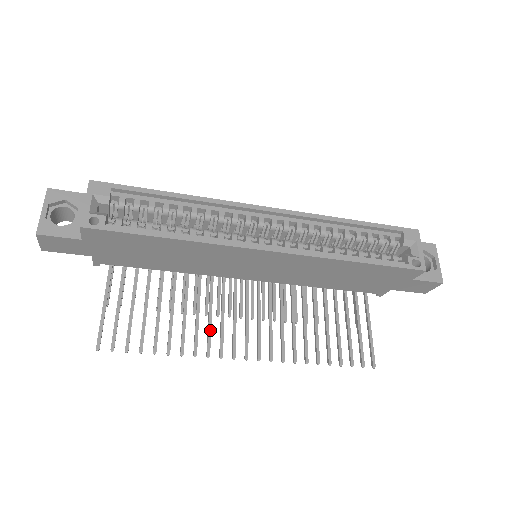
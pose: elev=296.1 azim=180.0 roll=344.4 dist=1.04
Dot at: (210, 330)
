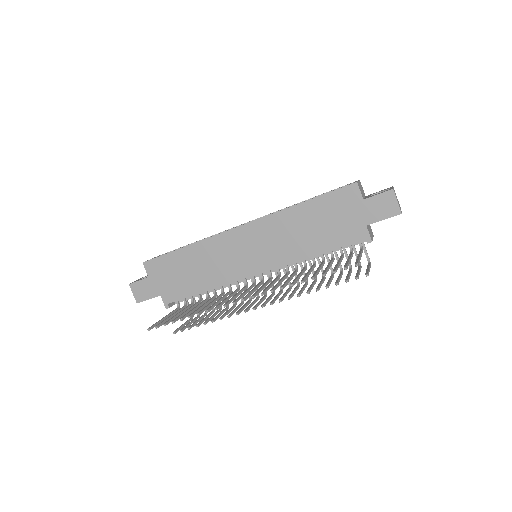
Dot at: (223, 301)
